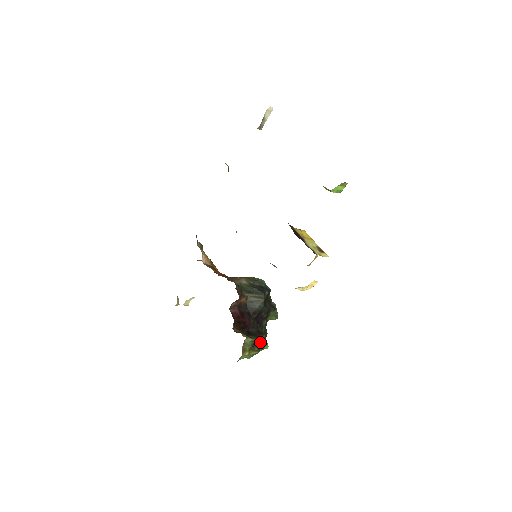
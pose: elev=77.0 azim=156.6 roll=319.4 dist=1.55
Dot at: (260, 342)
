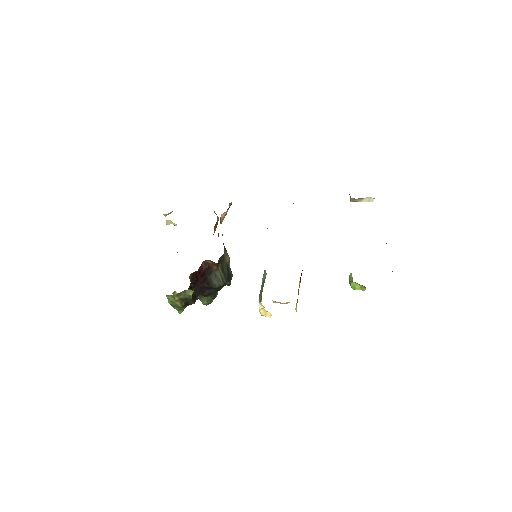
Dot at: (187, 303)
